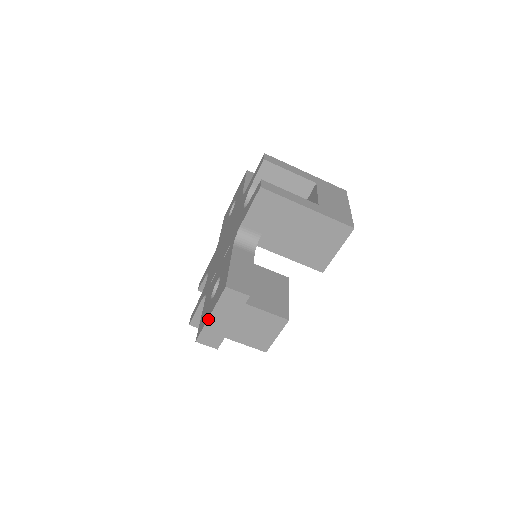
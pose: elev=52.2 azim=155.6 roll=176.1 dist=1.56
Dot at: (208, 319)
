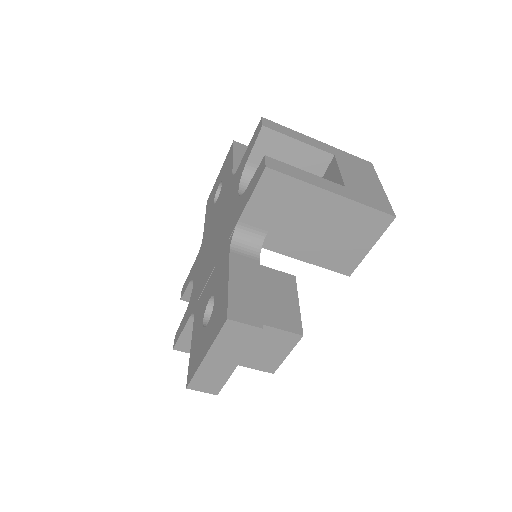
Dot at: (203, 361)
